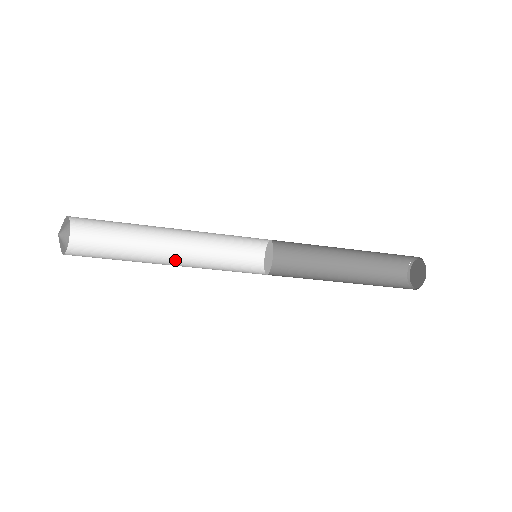
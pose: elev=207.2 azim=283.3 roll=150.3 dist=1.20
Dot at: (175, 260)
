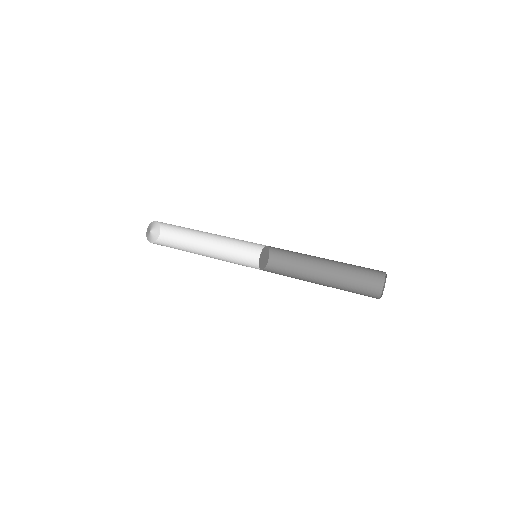
Dot at: (214, 247)
